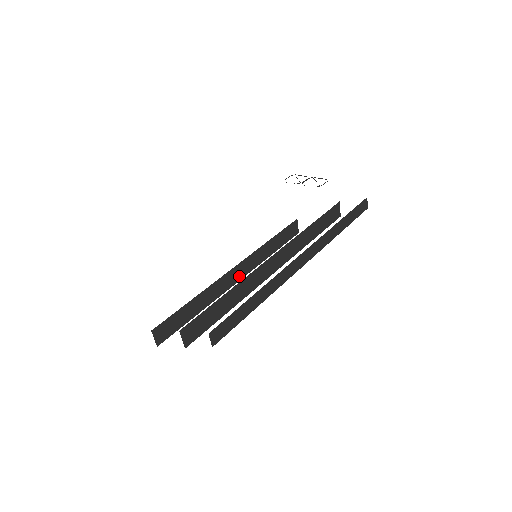
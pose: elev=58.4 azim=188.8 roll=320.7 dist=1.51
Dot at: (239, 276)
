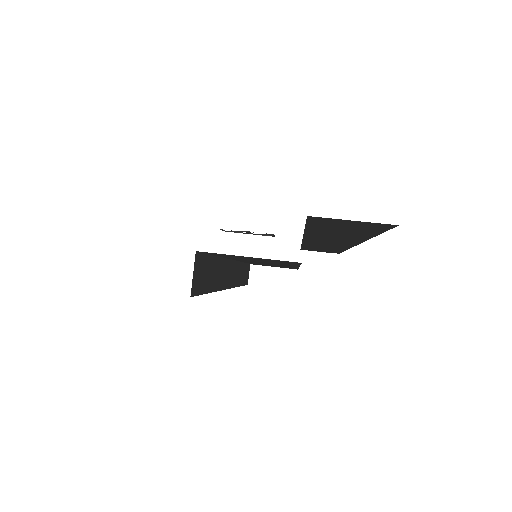
Dot at: (231, 281)
